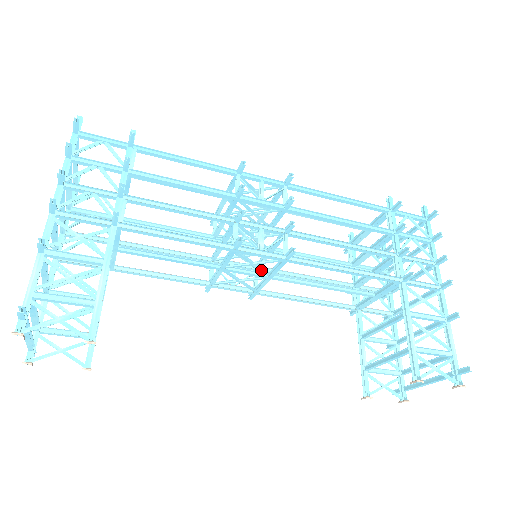
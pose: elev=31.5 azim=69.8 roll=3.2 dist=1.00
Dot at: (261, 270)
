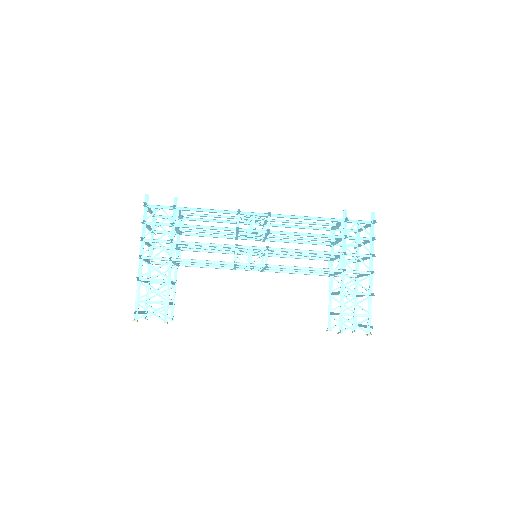
Dot at: occluded
